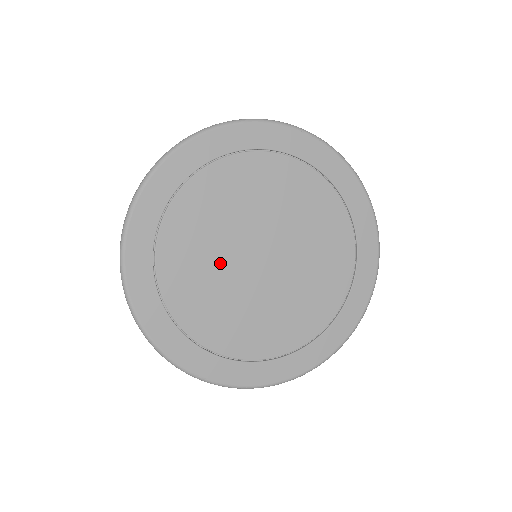
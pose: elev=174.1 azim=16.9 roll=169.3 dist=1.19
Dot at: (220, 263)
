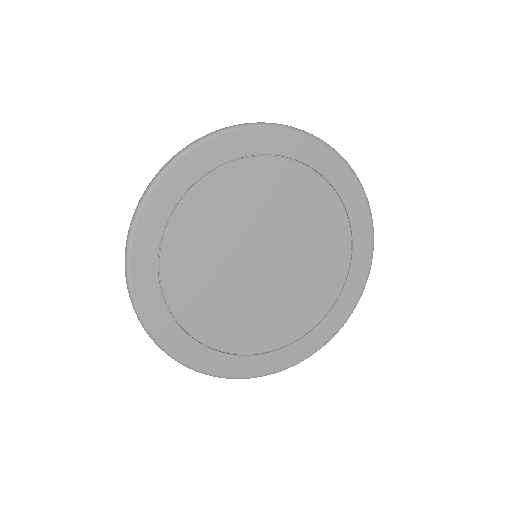
Dot at: (231, 288)
